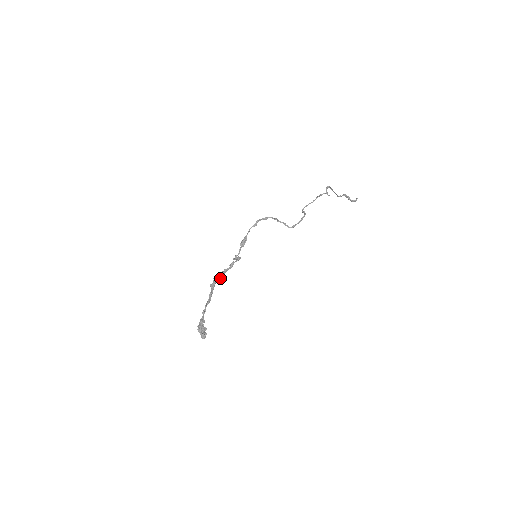
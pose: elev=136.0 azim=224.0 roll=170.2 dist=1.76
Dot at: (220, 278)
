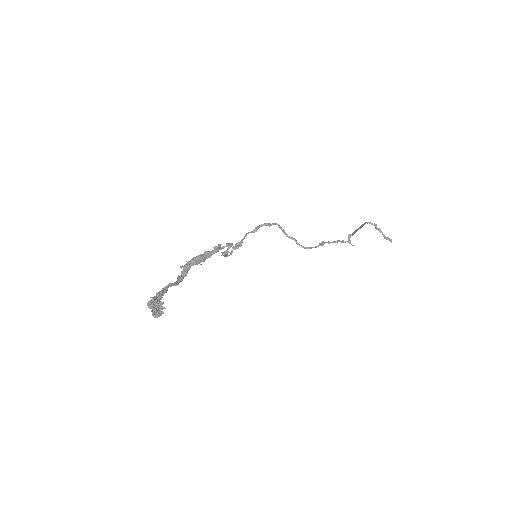
Dot at: (198, 259)
